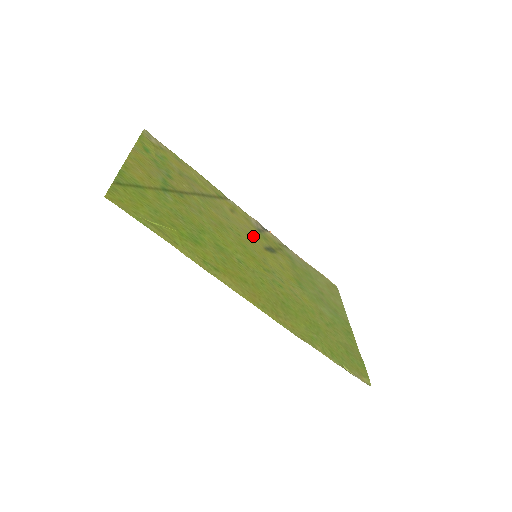
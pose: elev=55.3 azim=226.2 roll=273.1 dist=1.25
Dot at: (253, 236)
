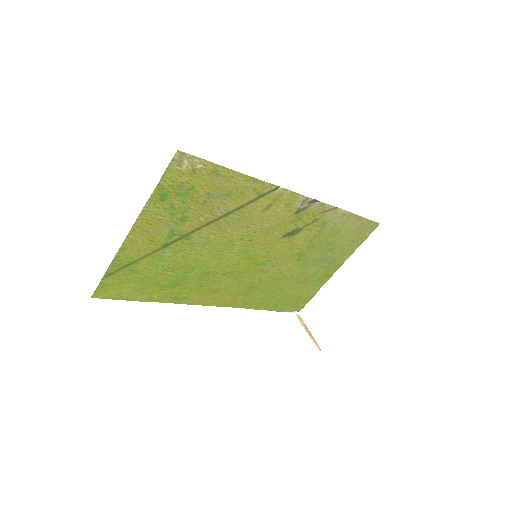
Dot at: (276, 228)
